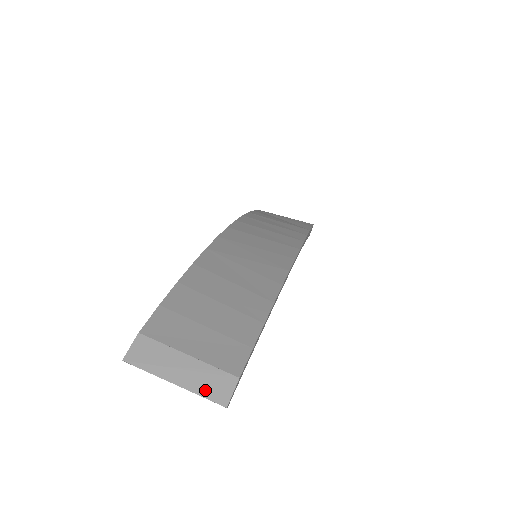
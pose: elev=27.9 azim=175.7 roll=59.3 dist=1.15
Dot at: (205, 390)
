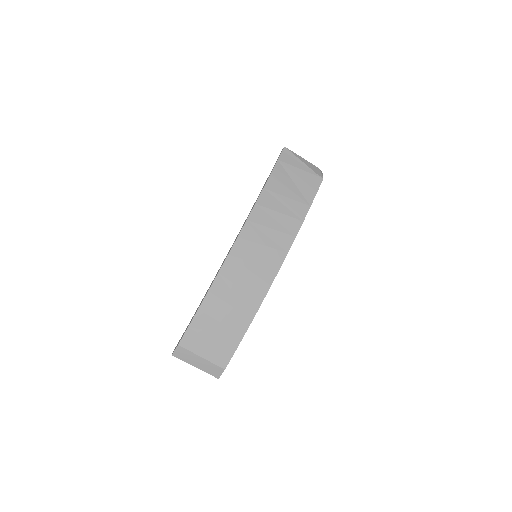
Dot at: (209, 372)
